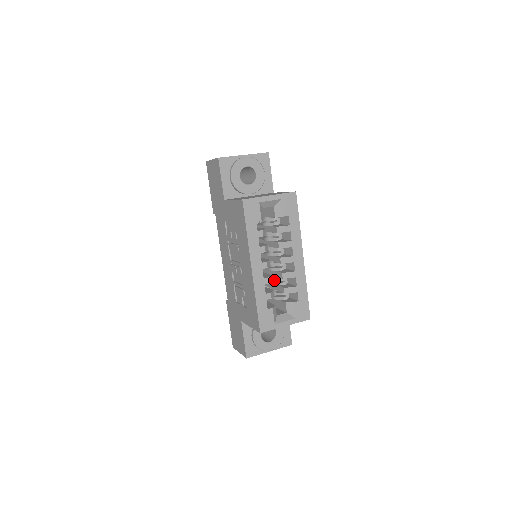
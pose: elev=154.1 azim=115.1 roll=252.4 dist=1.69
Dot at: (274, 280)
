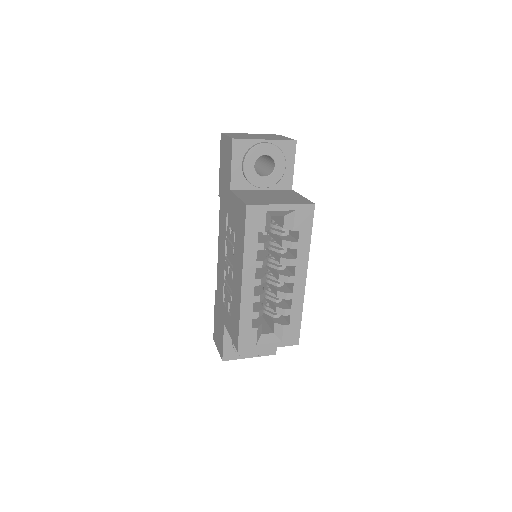
Dot at: (268, 293)
